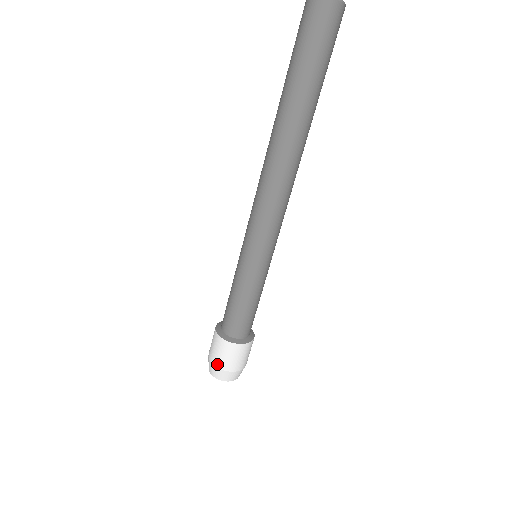
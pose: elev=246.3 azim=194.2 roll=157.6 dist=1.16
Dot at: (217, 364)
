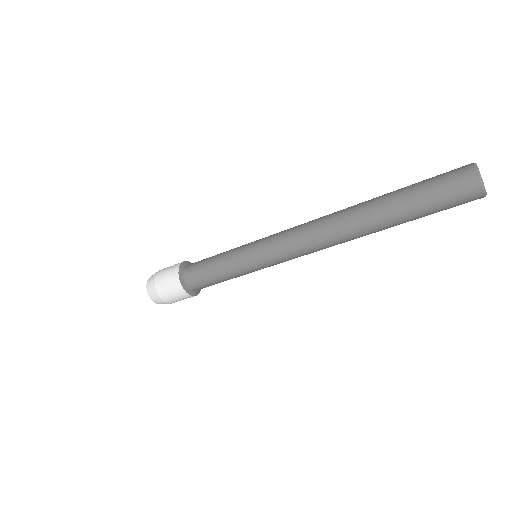
Dot at: (161, 294)
